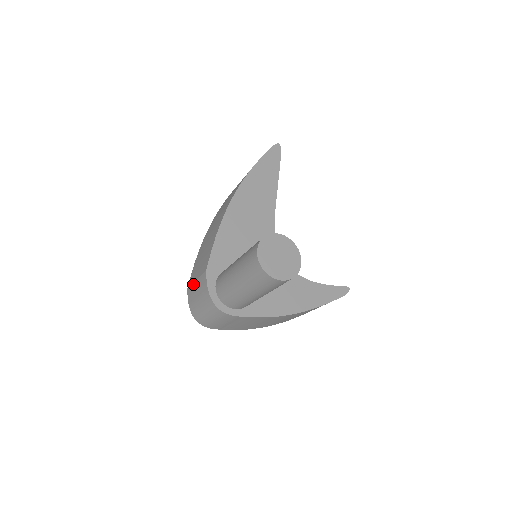
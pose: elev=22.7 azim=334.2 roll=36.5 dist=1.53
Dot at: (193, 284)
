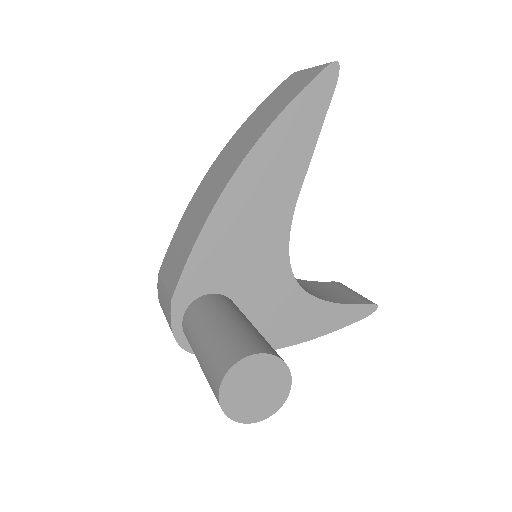
Dot at: (161, 283)
